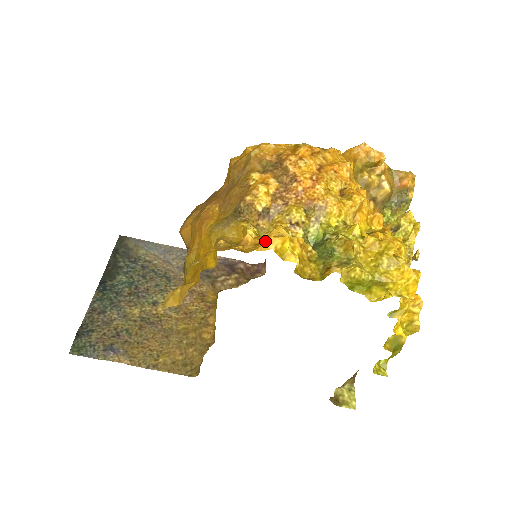
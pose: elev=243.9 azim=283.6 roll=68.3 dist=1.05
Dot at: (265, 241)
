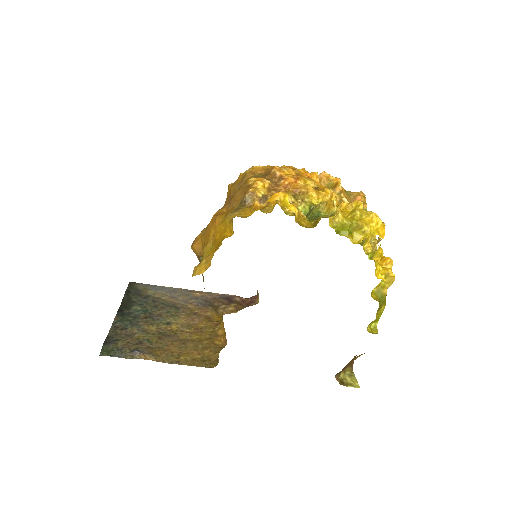
Dot at: (271, 196)
